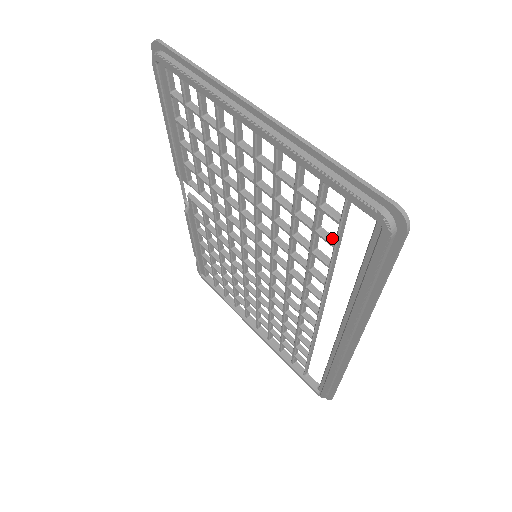
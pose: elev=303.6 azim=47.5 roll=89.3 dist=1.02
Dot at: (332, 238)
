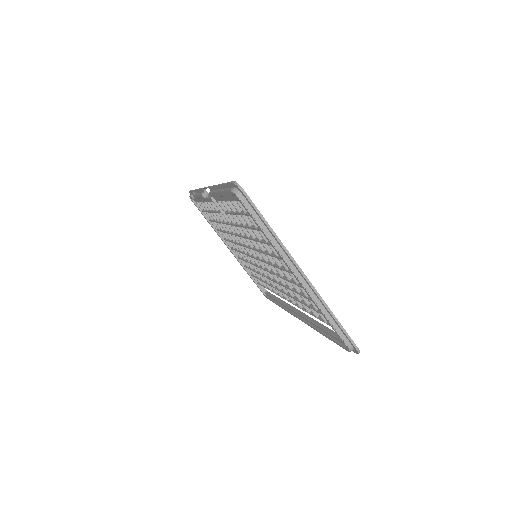
Dot at: (317, 313)
